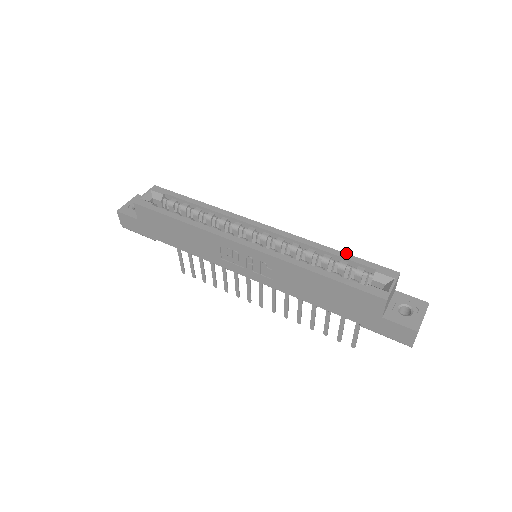
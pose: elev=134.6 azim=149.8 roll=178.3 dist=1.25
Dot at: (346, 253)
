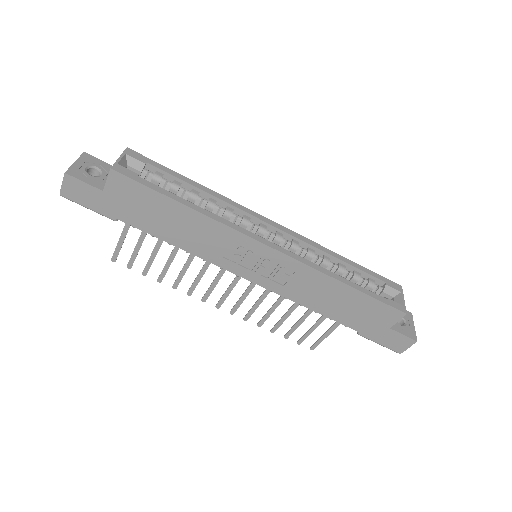
Dot at: occluded
